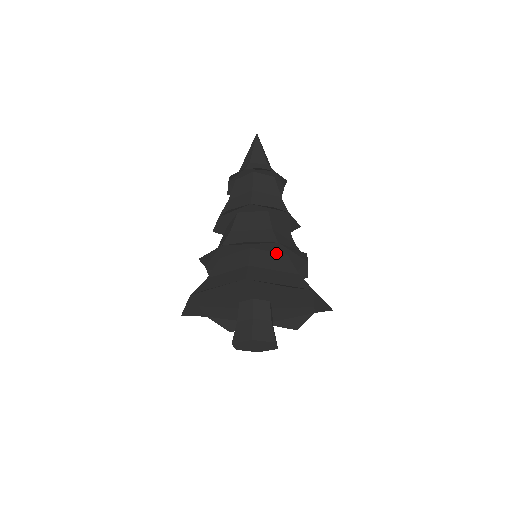
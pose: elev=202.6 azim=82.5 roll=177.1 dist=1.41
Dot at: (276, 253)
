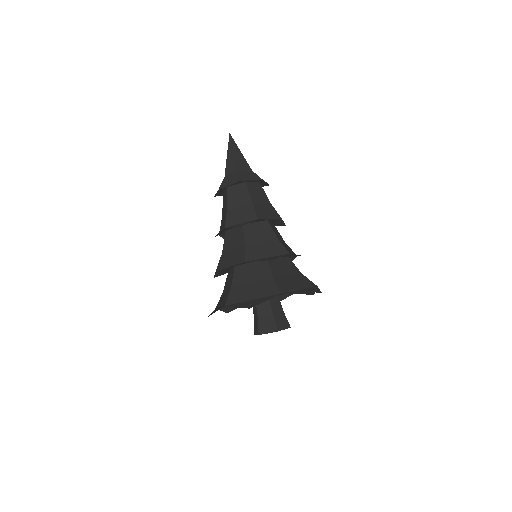
Dot at: (256, 262)
